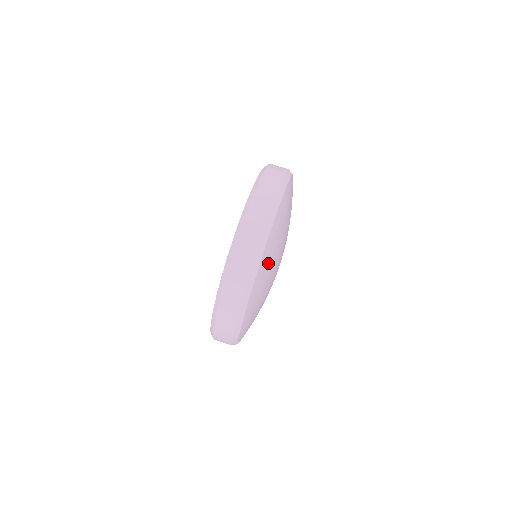
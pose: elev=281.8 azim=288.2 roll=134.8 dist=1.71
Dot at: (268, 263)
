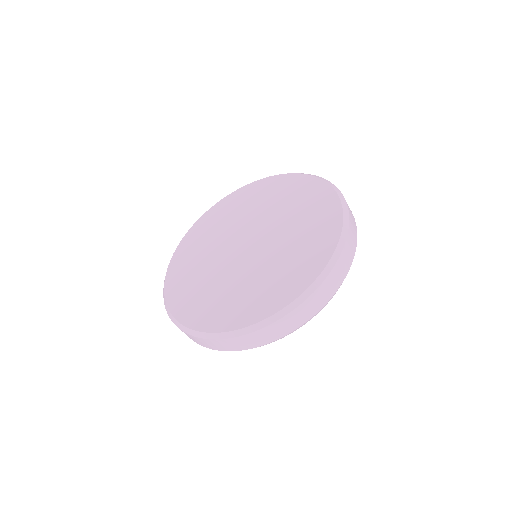
Dot at: occluded
